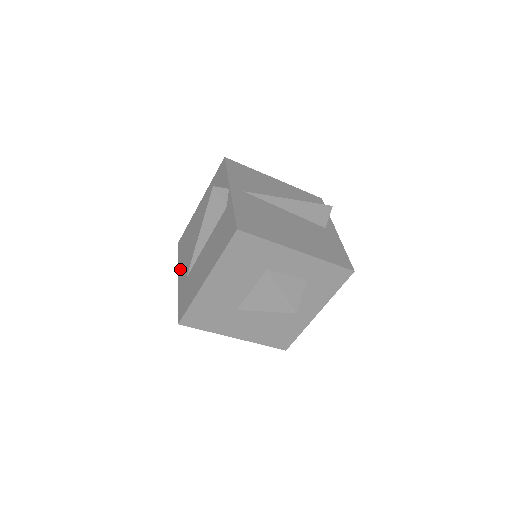
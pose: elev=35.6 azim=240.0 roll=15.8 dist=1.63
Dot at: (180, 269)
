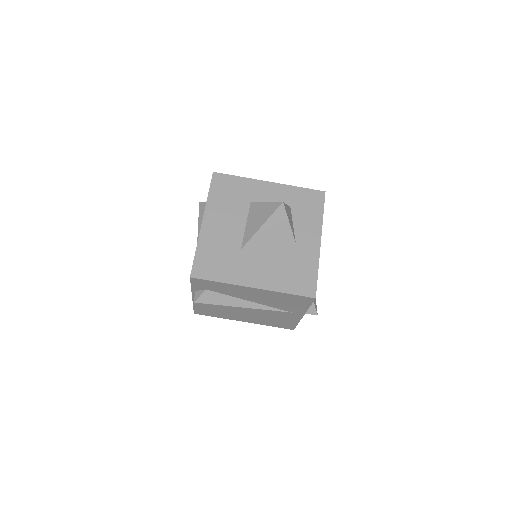
Dot at: occluded
